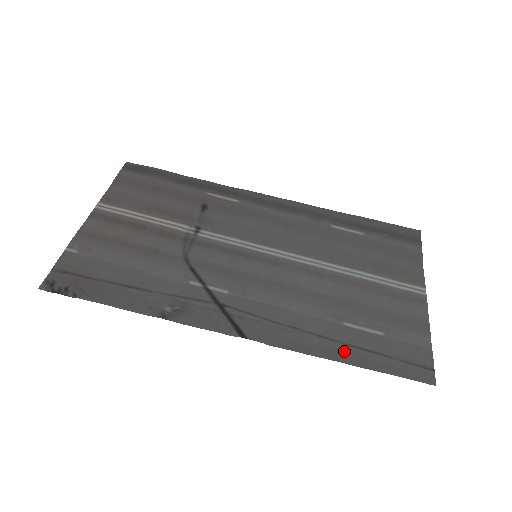
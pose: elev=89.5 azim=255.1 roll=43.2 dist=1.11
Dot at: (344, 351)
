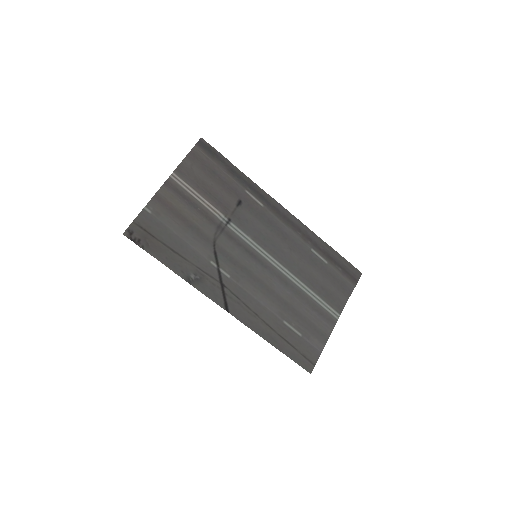
Dot at: (276, 338)
